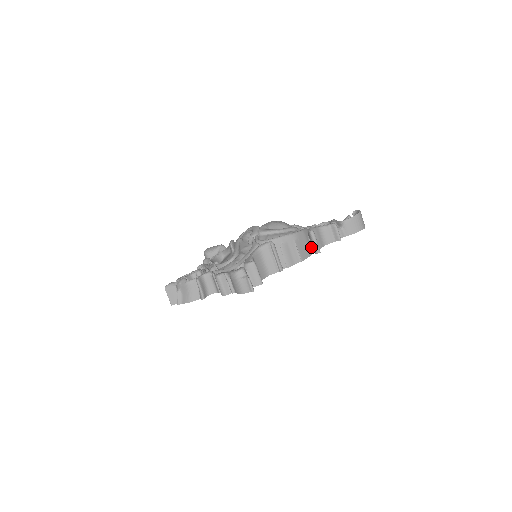
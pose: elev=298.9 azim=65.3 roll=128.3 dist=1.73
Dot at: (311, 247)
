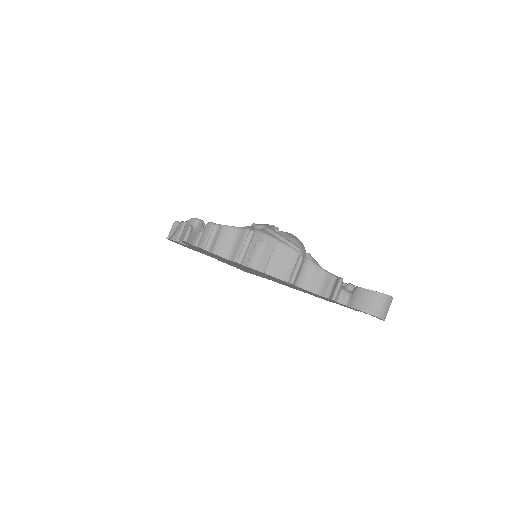
Dot at: occluded
